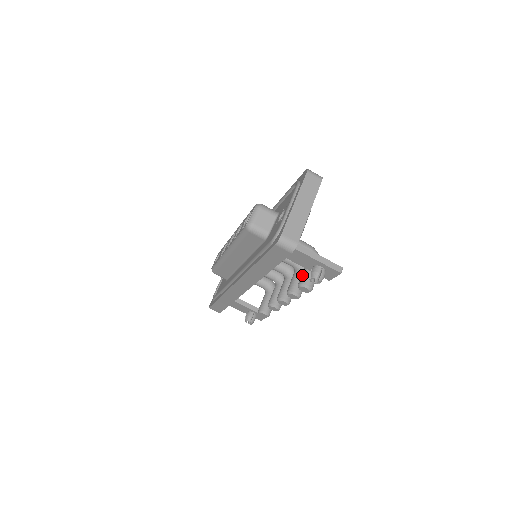
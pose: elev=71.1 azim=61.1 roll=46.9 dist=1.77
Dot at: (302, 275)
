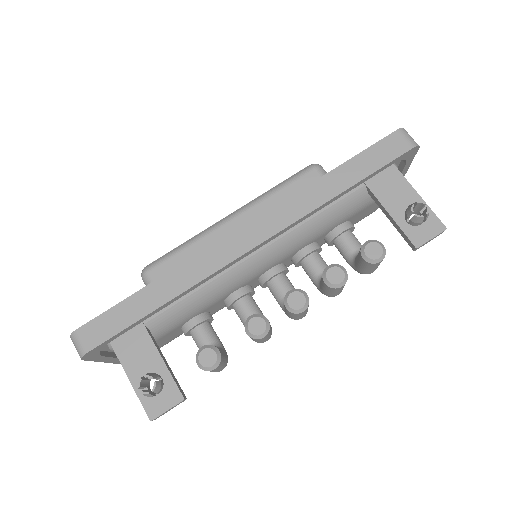
Dot at: occluded
